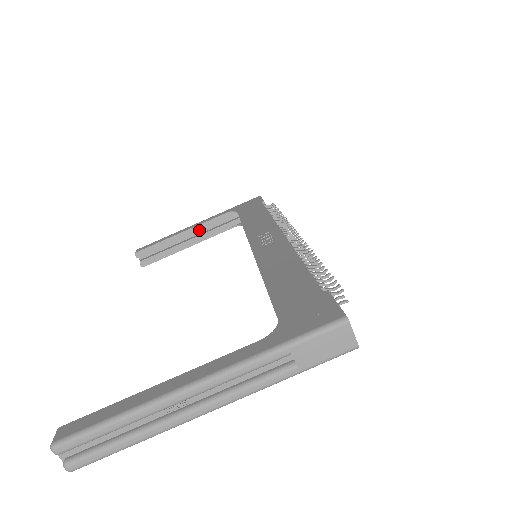
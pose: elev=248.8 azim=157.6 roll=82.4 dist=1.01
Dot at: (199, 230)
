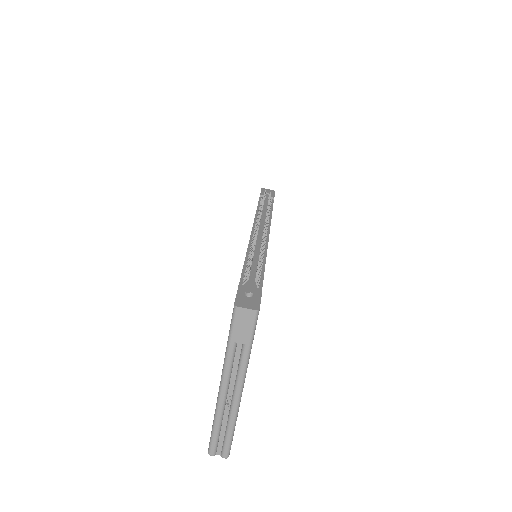
Dot at: occluded
